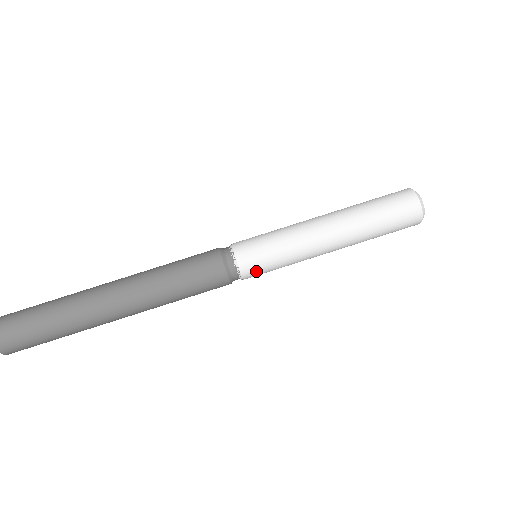
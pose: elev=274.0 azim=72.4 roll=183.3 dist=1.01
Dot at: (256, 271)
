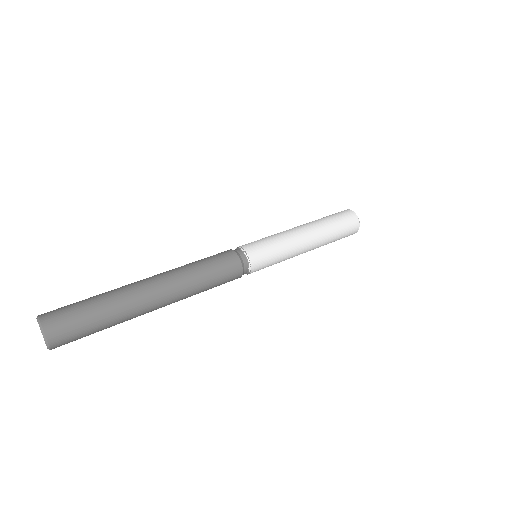
Dot at: (256, 249)
